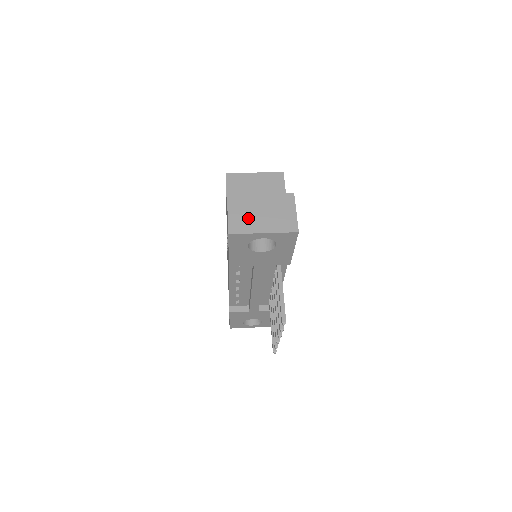
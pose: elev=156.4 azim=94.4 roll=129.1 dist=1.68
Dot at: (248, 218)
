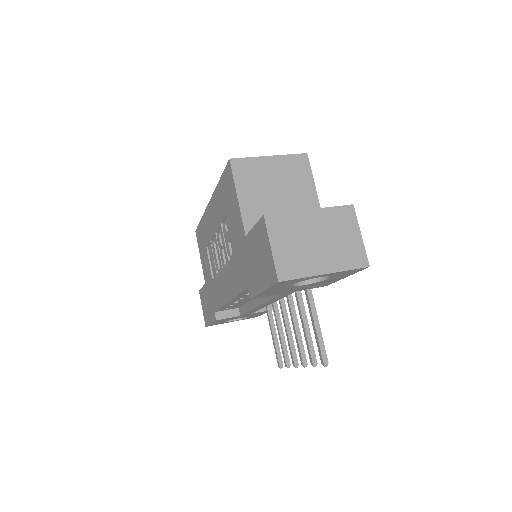
Dot at: (300, 252)
